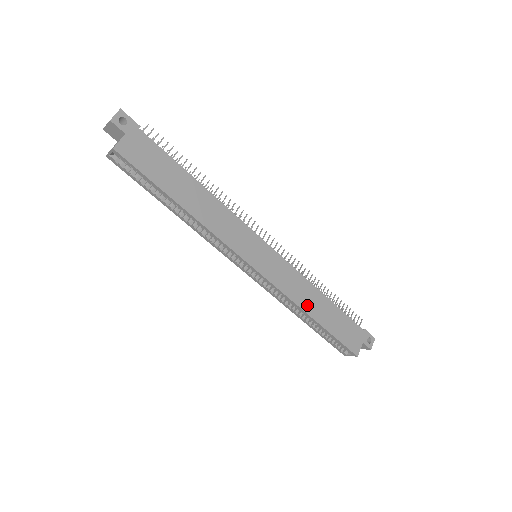
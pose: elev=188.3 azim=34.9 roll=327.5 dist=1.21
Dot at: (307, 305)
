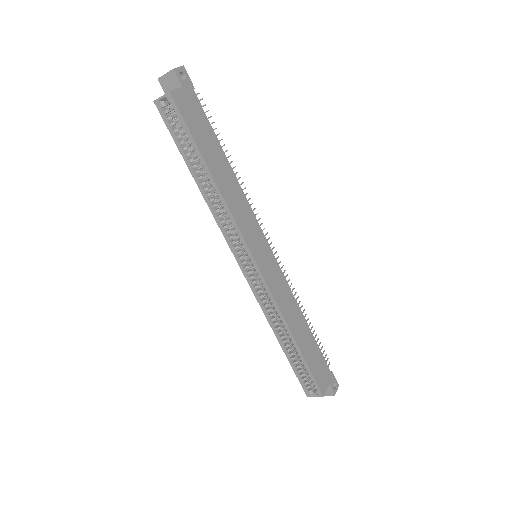
Dot at: (291, 322)
